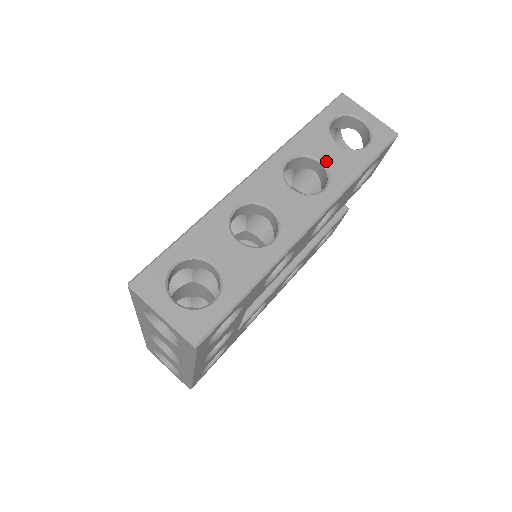
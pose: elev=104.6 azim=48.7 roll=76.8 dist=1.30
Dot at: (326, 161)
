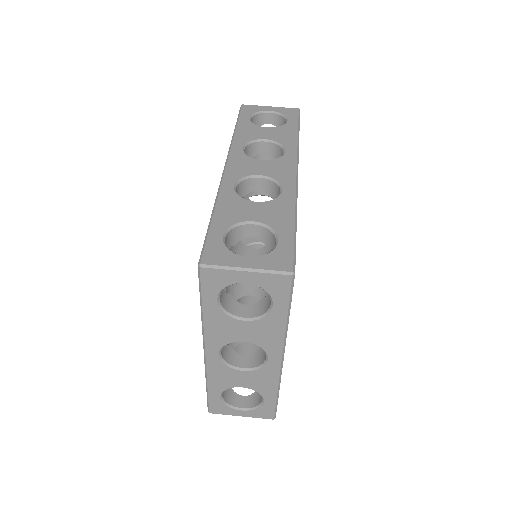
Dot at: (269, 138)
